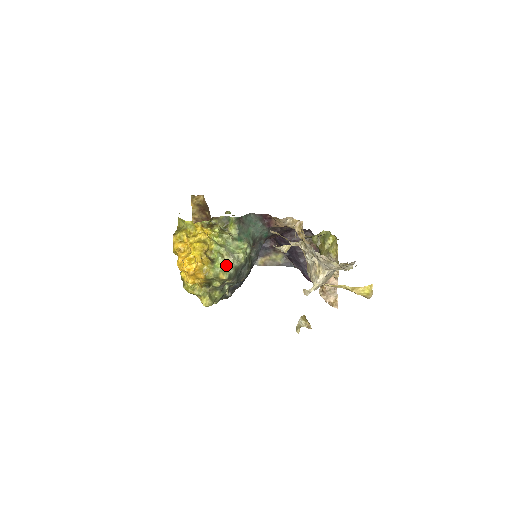
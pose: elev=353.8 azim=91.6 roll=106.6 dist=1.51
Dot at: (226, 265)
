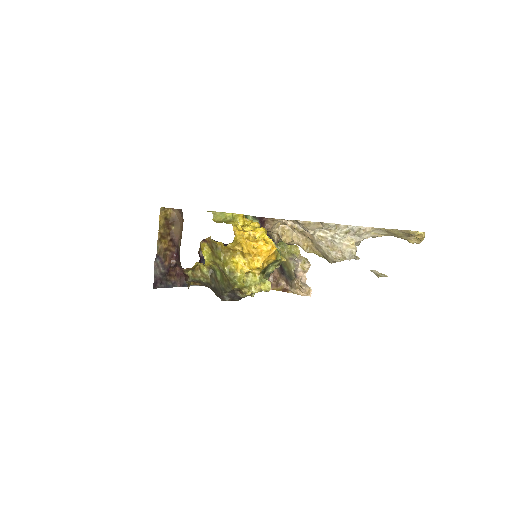
Dot at: (279, 250)
